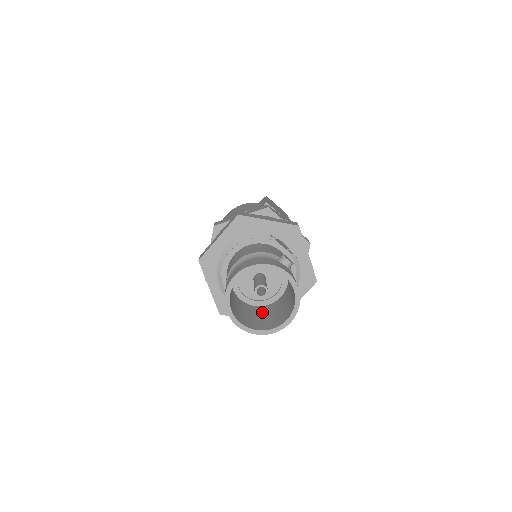
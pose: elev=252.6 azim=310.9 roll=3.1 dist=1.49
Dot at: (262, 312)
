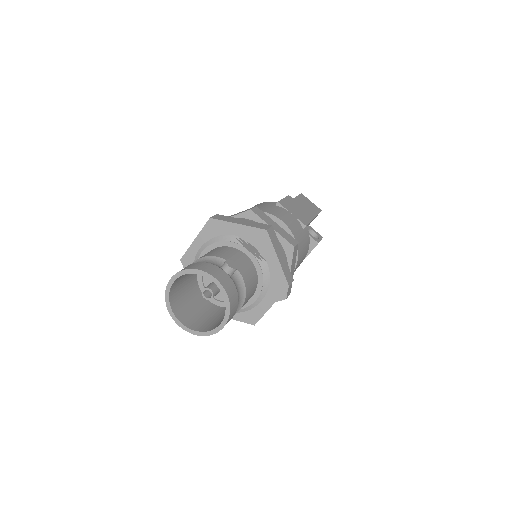
Dot at: (220, 313)
